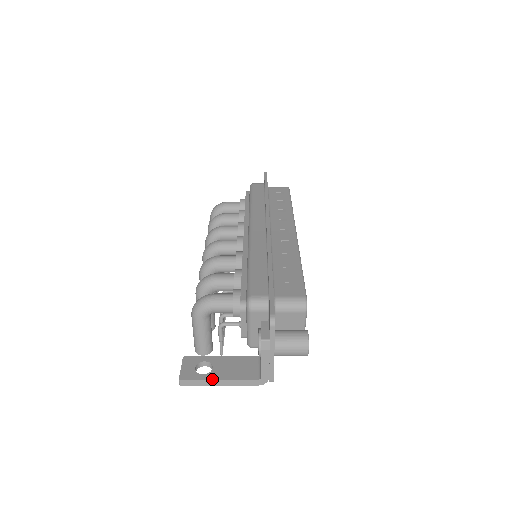
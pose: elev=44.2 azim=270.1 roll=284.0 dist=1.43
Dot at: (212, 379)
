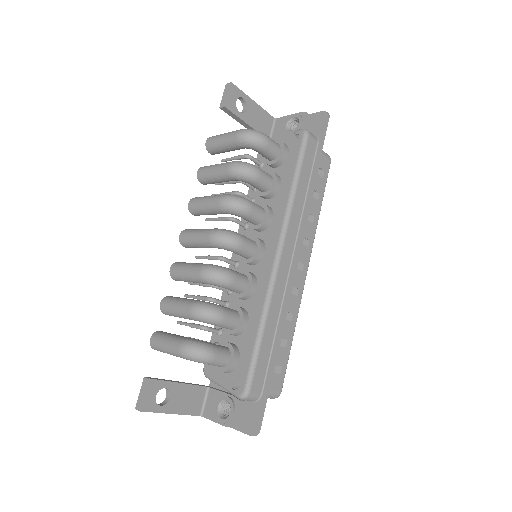
Dot at: (167, 413)
